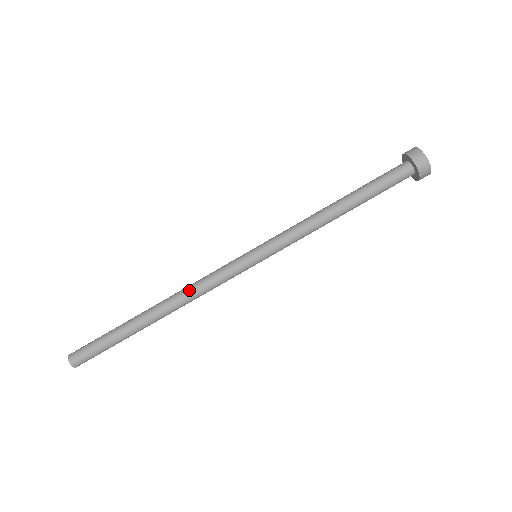
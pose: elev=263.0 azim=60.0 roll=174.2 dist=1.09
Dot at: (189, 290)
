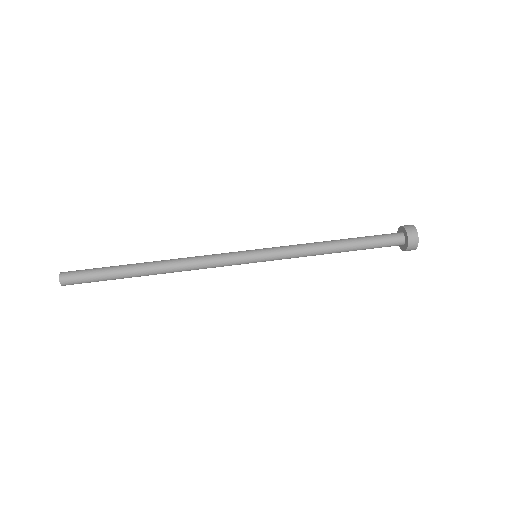
Dot at: (190, 257)
